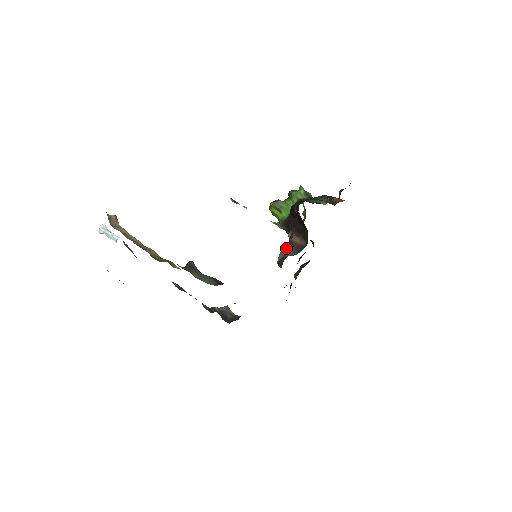
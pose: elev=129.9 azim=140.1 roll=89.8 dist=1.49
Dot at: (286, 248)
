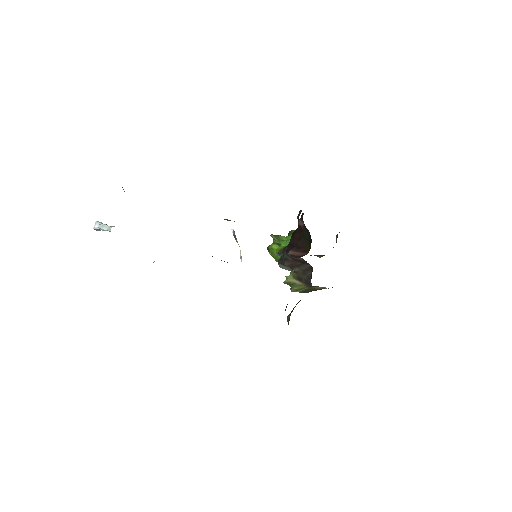
Dot at: occluded
